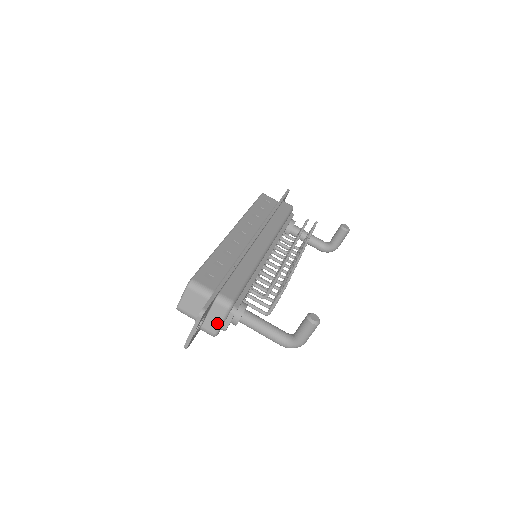
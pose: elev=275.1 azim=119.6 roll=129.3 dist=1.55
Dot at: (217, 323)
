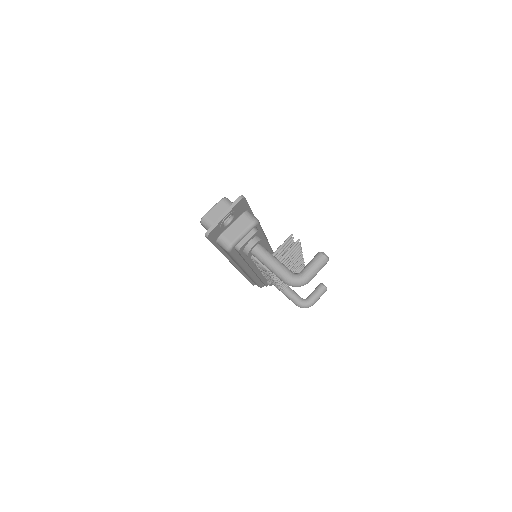
Dot at: (238, 233)
